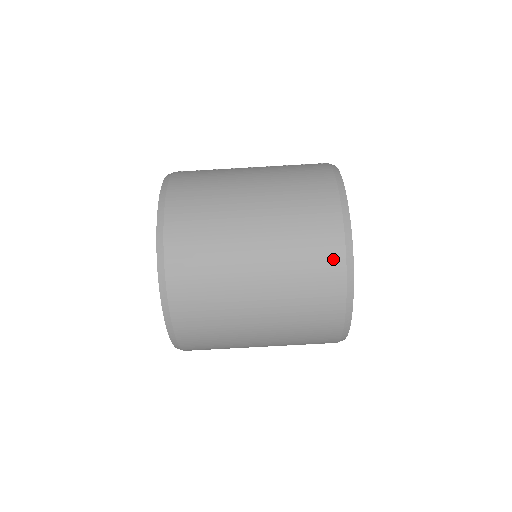
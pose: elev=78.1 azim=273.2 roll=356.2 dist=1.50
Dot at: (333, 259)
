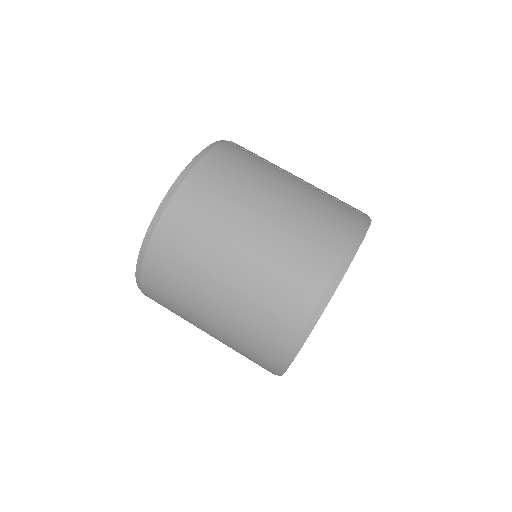
Dot at: (302, 305)
